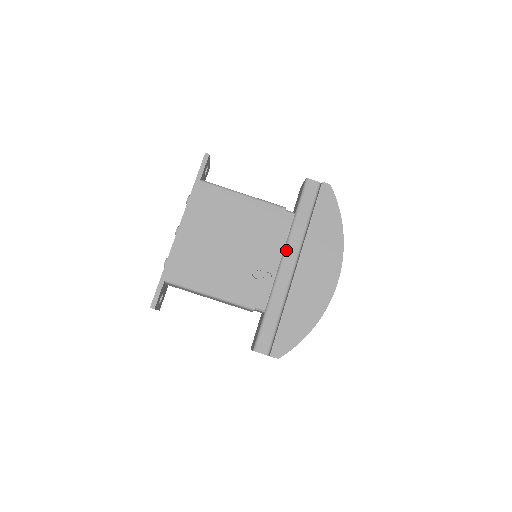
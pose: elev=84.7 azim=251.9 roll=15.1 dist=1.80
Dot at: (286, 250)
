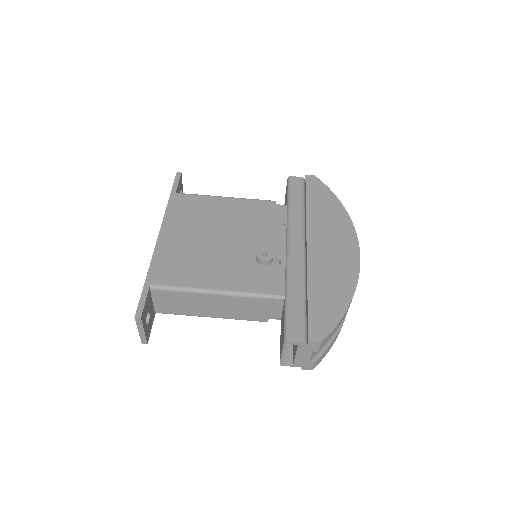
Dot at: (289, 235)
